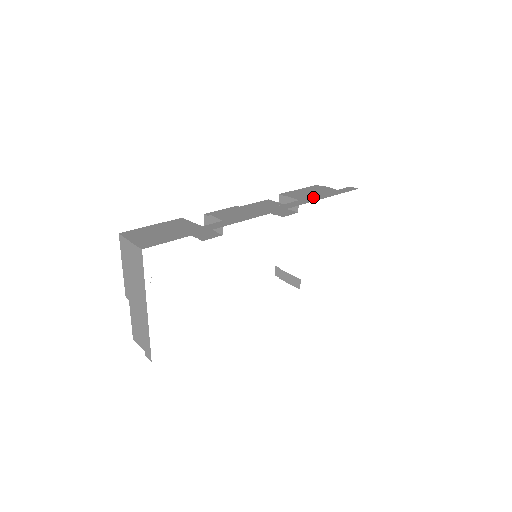
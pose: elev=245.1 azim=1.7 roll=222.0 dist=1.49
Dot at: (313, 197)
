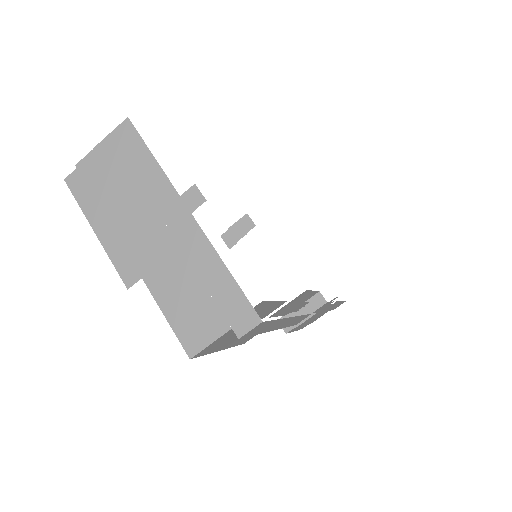
Dot at: occluded
